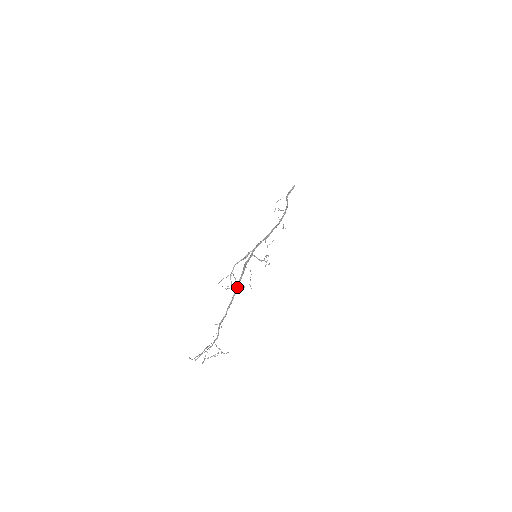
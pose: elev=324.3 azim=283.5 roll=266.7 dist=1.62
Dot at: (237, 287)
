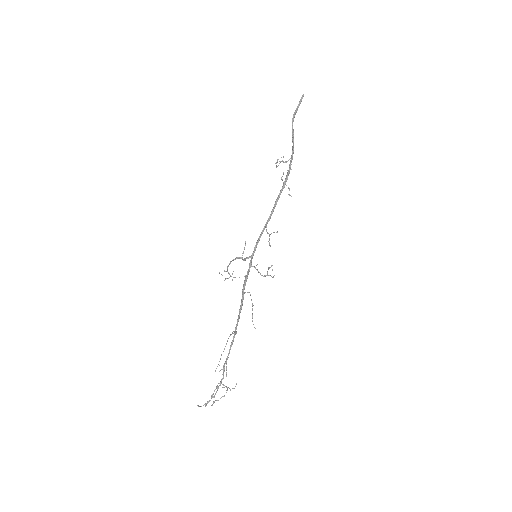
Dot at: (238, 321)
